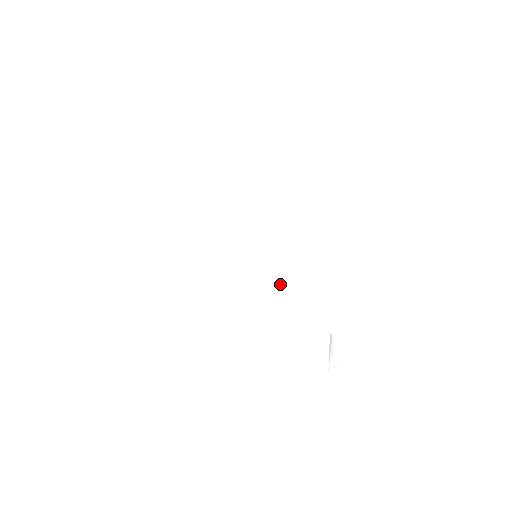
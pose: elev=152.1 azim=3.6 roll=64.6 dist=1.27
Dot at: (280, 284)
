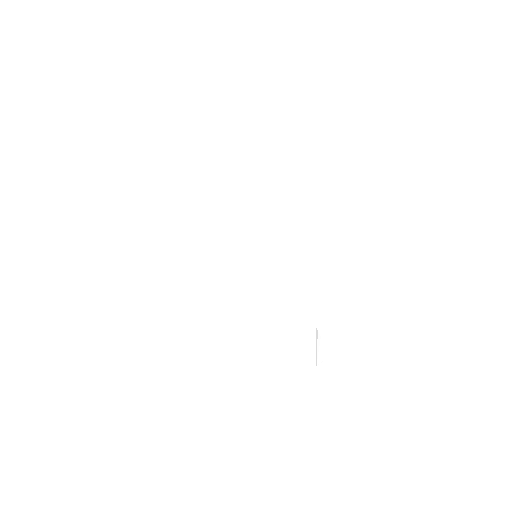
Dot at: (275, 281)
